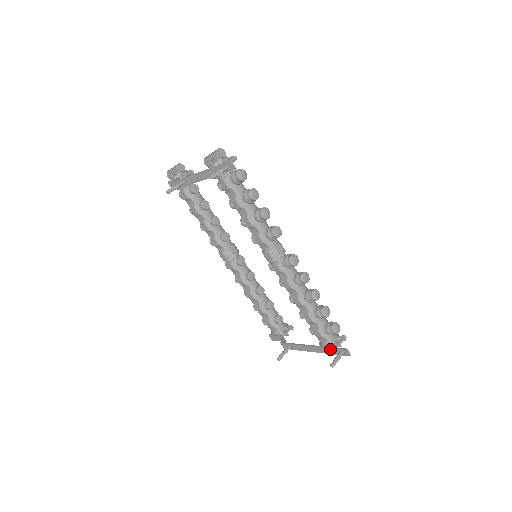
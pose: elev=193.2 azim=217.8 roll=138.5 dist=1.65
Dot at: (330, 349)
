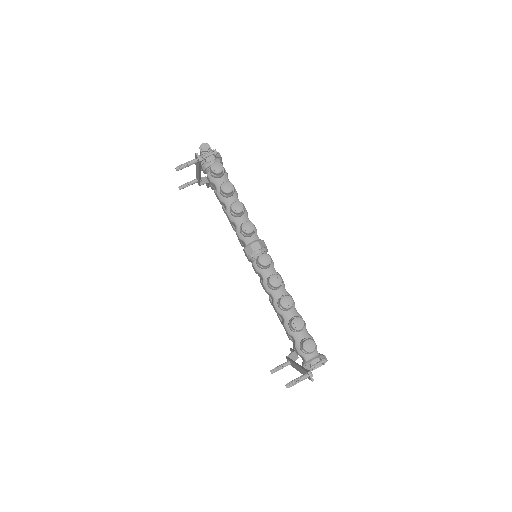
Dot at: (302, 369)
